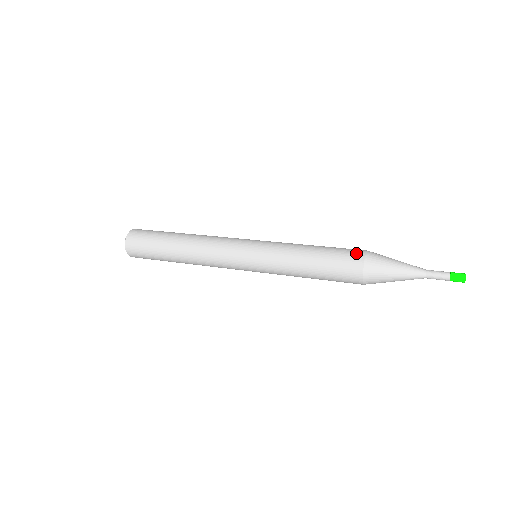
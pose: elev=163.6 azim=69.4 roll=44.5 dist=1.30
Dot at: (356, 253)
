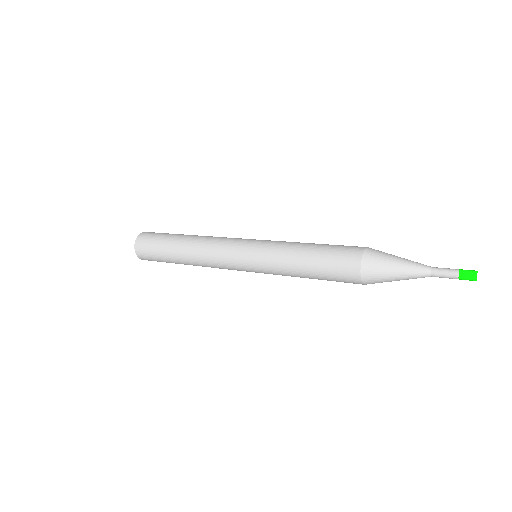
Dot at: (352, 255)
